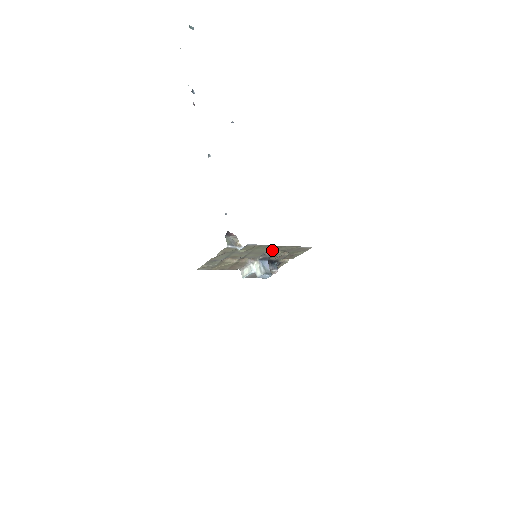
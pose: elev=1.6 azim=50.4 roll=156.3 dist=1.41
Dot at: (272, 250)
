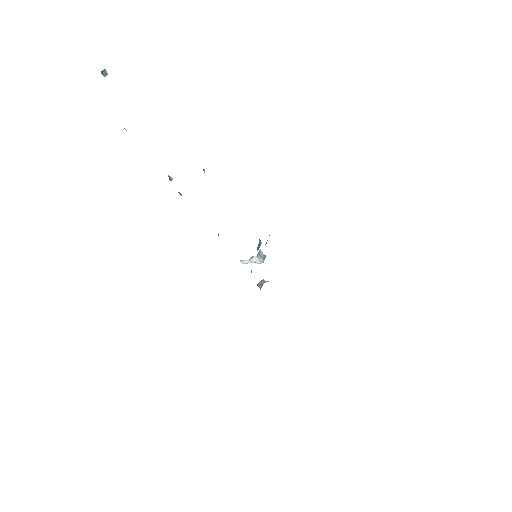
Dot at: occluded
